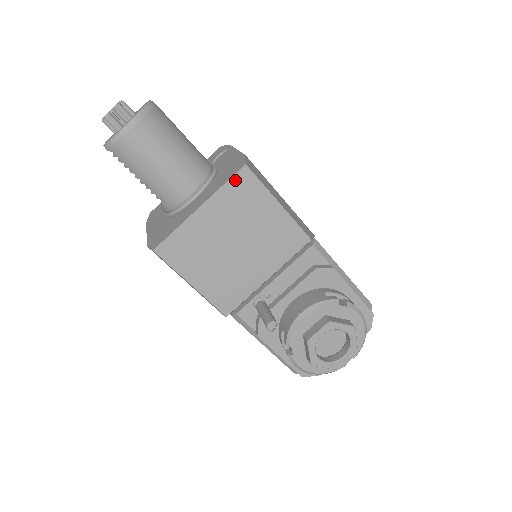
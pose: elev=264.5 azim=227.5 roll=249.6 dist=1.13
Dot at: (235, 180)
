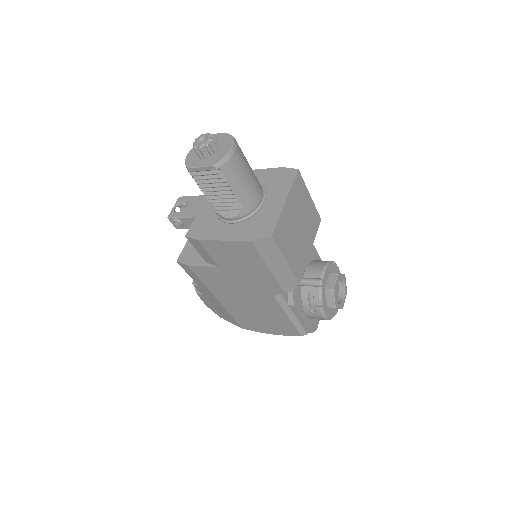
Dot at: (296, 180)
